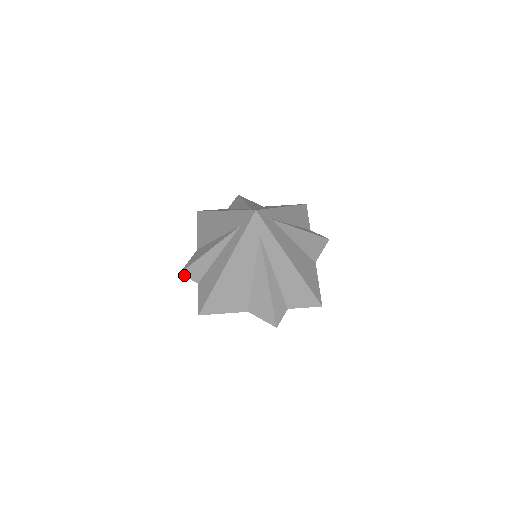
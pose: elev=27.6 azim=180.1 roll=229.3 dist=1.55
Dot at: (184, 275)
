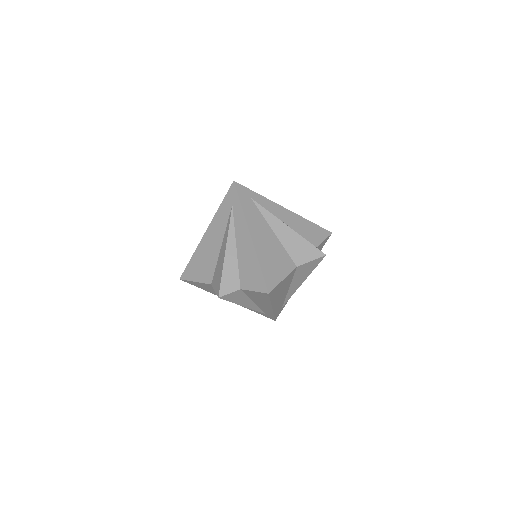
Dot at: occluded
